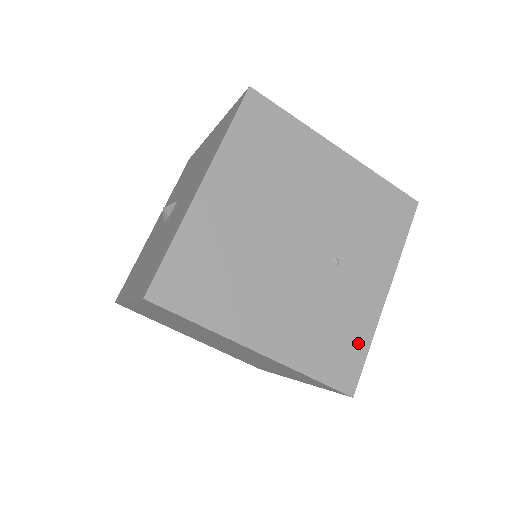
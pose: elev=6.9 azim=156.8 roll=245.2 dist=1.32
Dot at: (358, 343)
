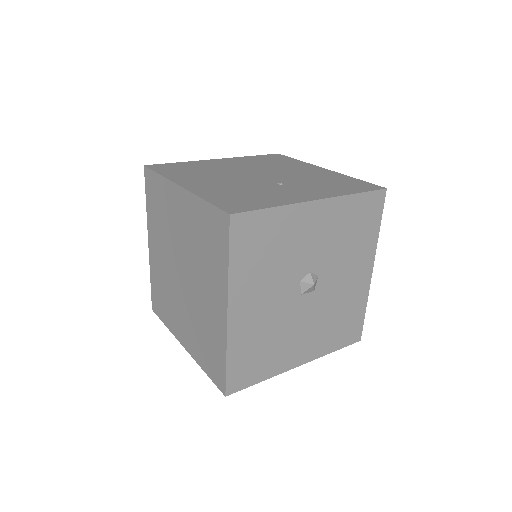
Dot at: (264, 203)
